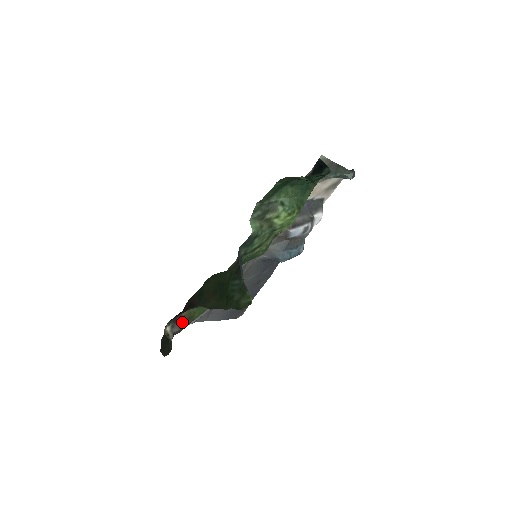
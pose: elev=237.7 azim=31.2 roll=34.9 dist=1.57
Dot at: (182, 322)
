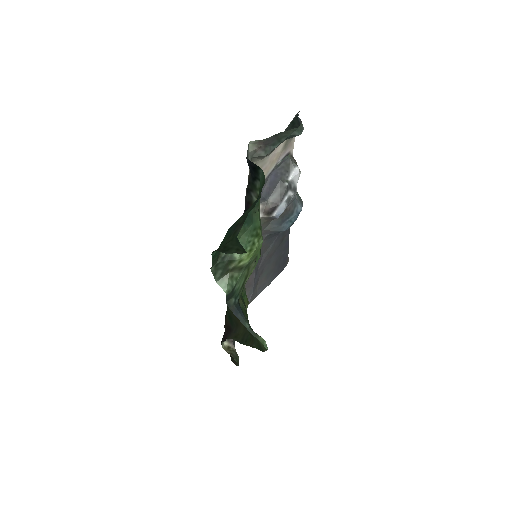
Dot at: occluded
